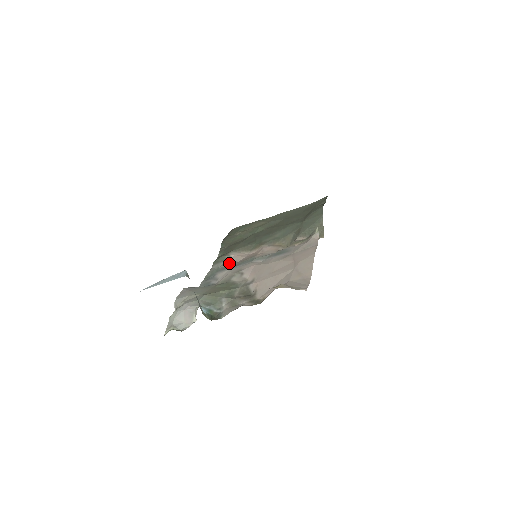
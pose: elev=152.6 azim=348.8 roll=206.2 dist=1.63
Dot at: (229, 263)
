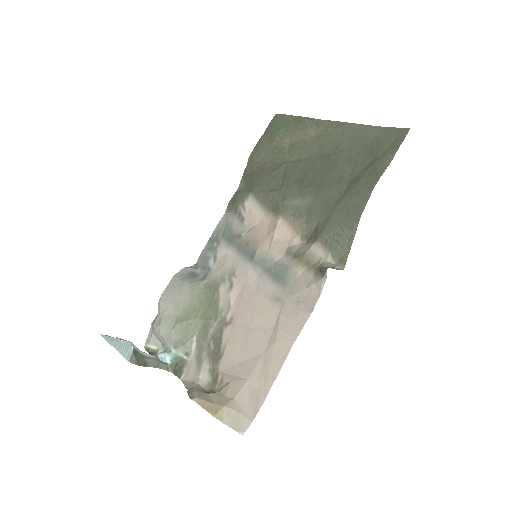
Dot at: (238, 226)
